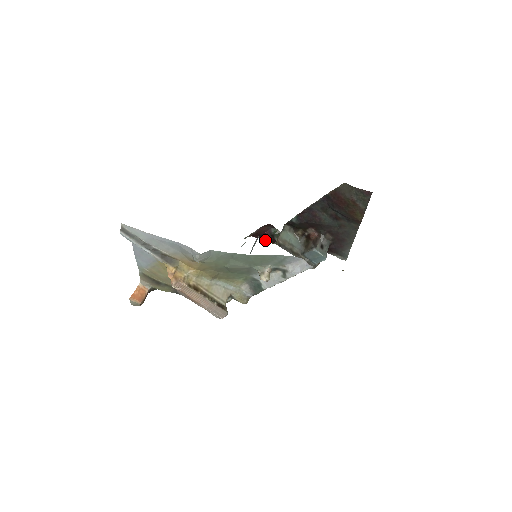
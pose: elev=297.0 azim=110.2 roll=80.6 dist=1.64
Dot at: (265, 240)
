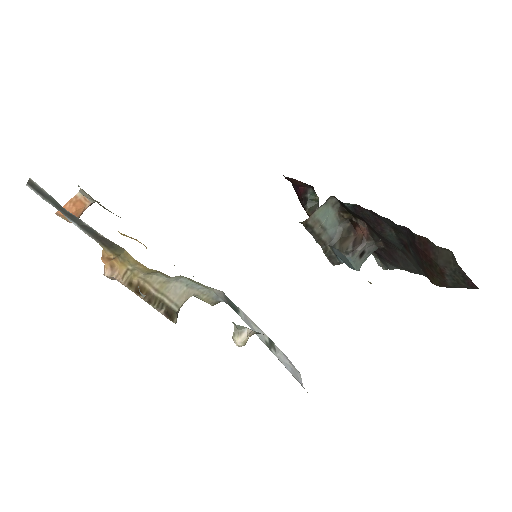
Dot at: occluded
